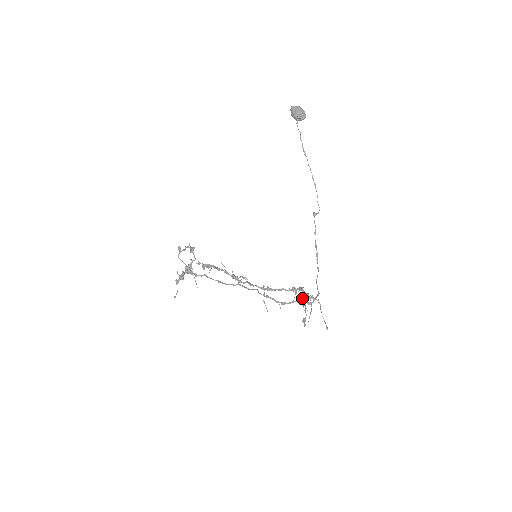
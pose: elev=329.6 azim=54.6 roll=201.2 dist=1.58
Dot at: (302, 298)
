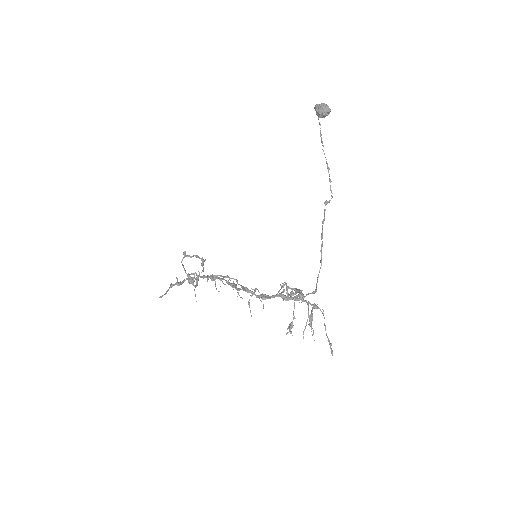
Dot at: occluded
